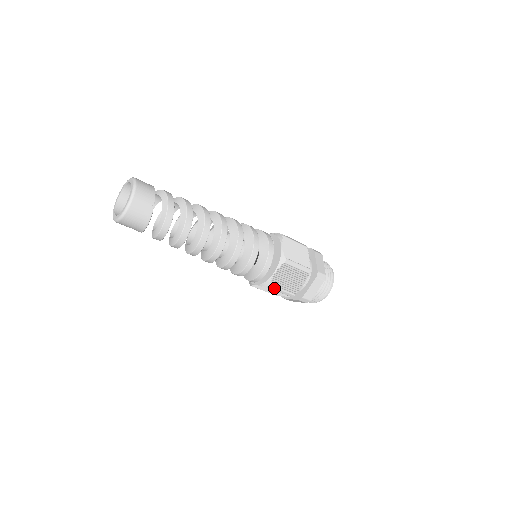
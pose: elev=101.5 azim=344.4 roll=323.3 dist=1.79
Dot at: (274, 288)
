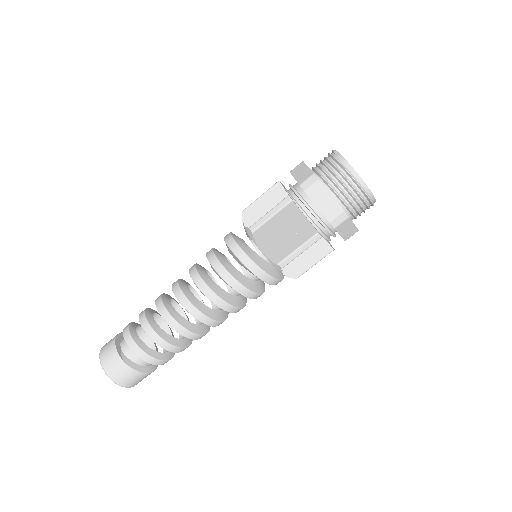
Dot at: occluded
